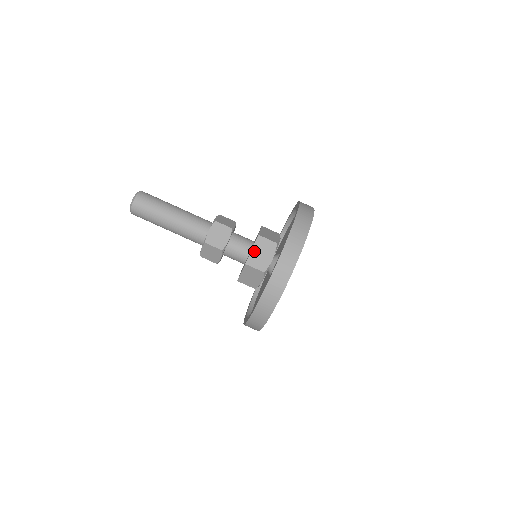
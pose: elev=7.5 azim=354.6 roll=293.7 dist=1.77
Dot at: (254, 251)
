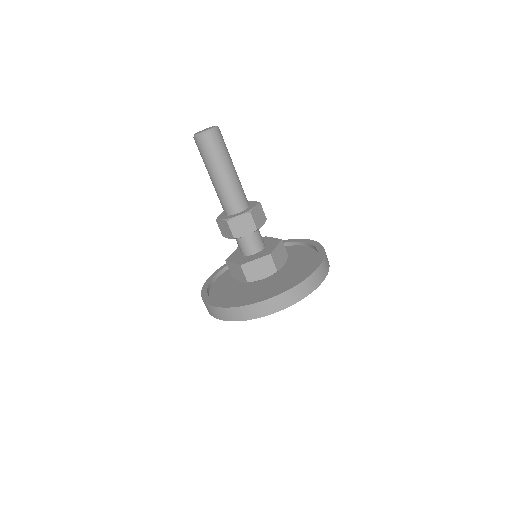
Dot at: (256, 262)
